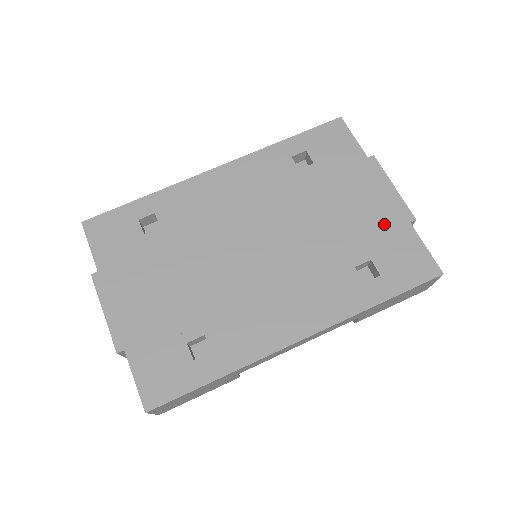
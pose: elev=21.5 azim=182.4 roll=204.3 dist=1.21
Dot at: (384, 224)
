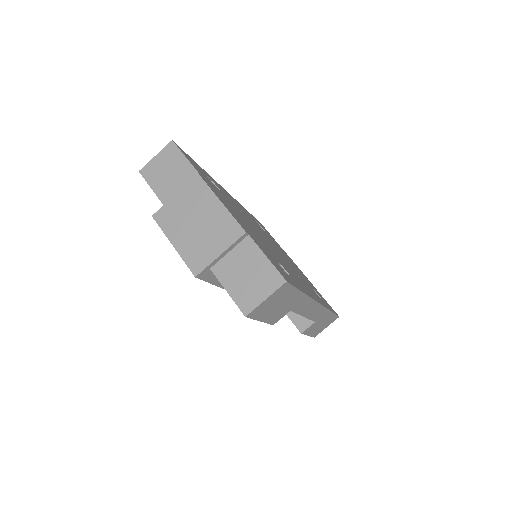
Dot at: occluded
